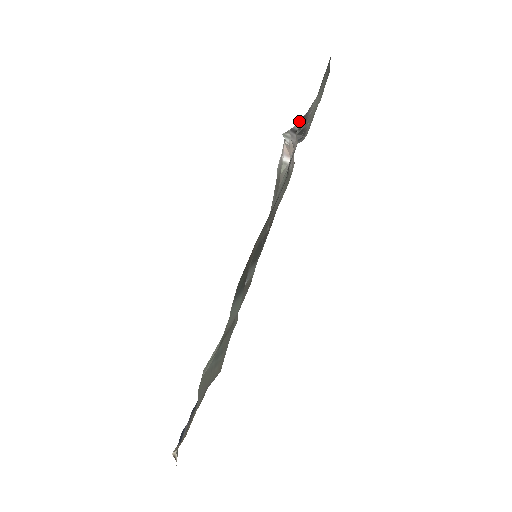
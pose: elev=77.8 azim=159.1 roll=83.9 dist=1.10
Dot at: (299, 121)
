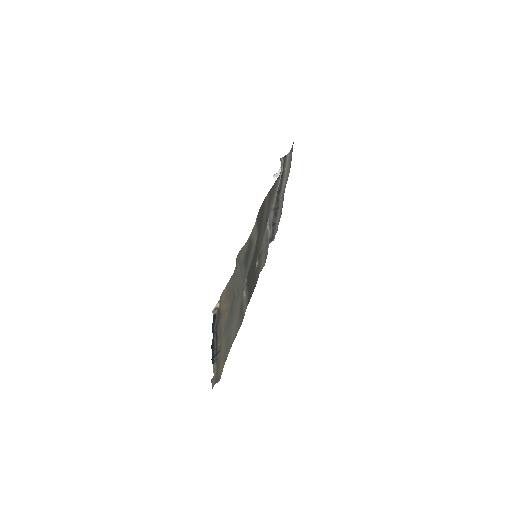
Dot at: (283, 157)
